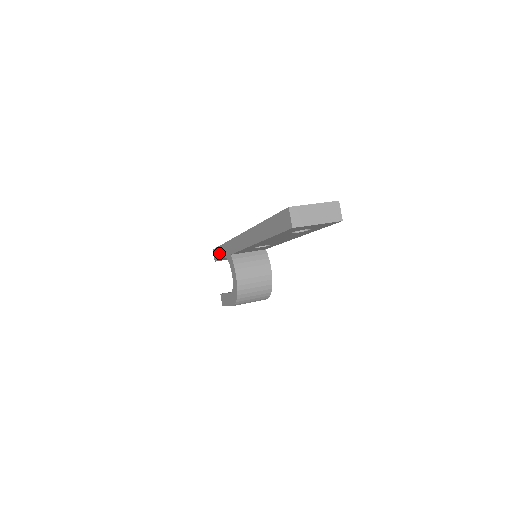
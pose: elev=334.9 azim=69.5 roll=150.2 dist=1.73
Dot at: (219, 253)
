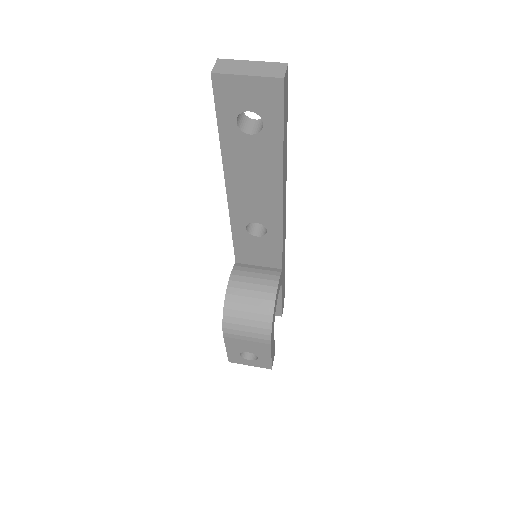
Dot at: occluded
